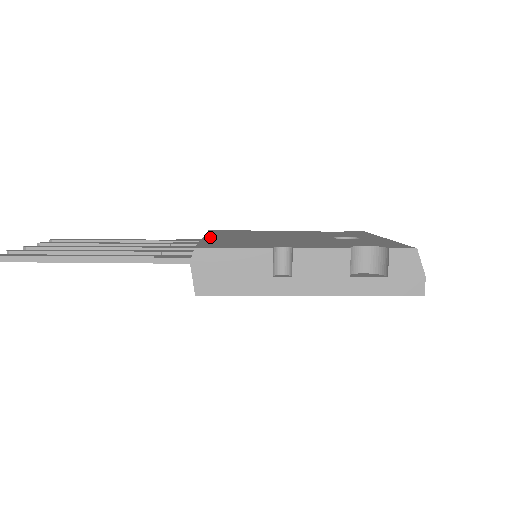
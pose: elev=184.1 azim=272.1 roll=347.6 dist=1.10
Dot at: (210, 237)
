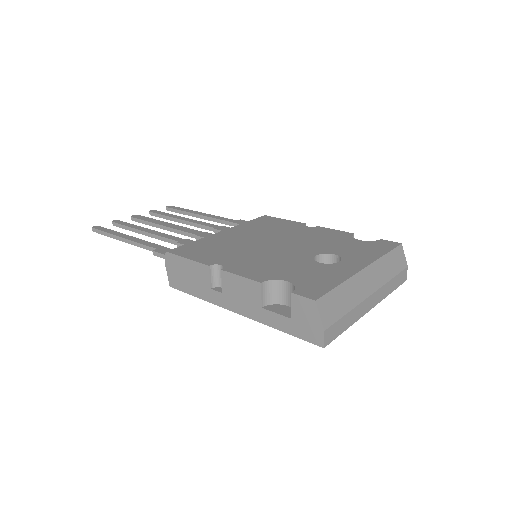
Dot at: (225, 232)
